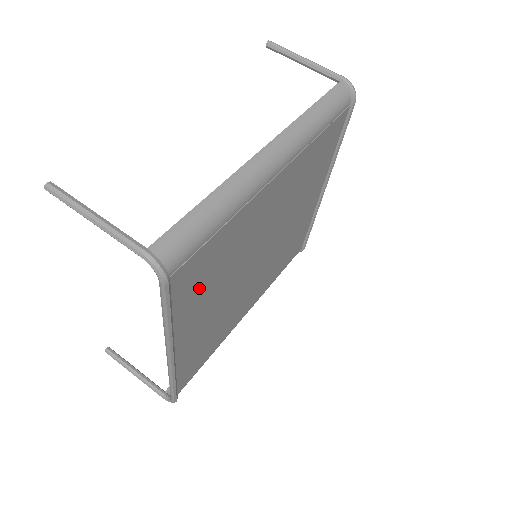
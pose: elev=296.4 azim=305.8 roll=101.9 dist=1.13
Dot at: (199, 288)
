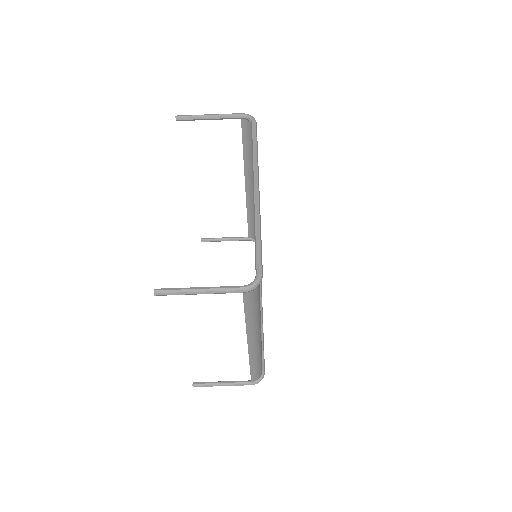
Dot at: occluded
